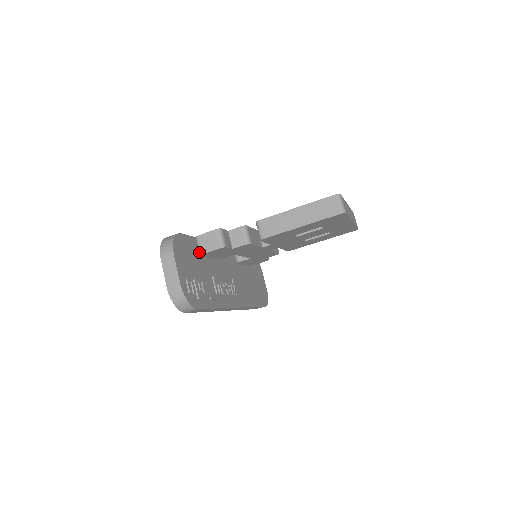
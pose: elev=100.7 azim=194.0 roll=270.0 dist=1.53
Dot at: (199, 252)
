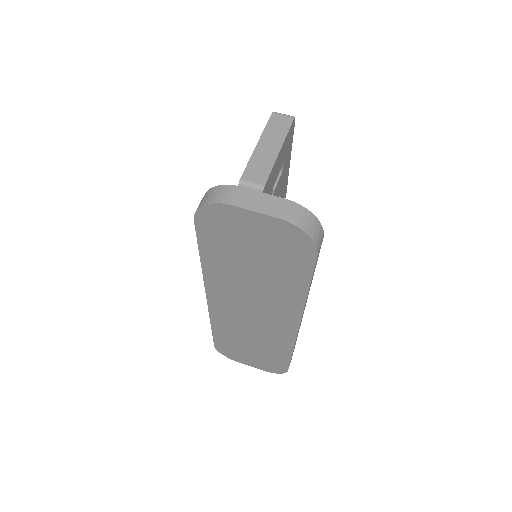
Dot at: occluded
